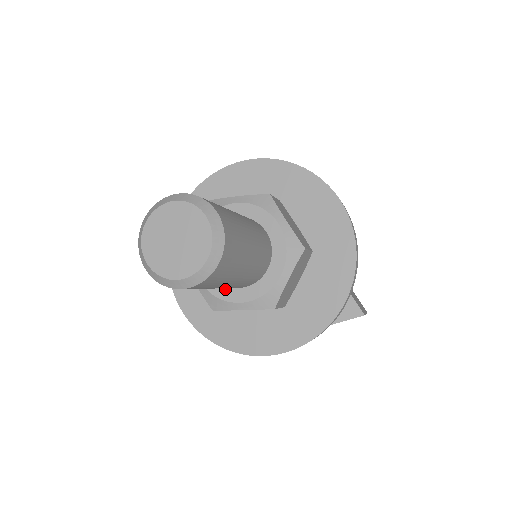
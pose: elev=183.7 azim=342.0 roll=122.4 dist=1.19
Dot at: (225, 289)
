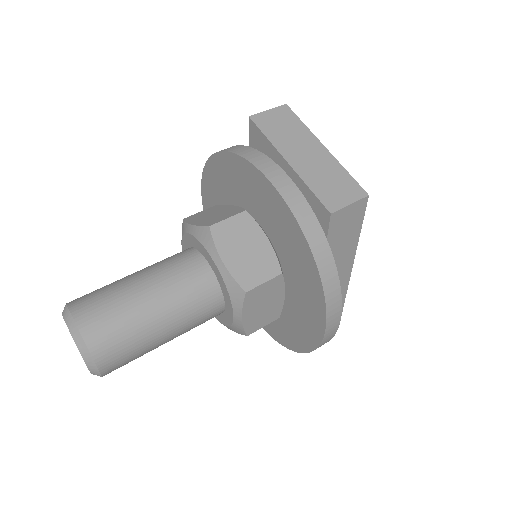
Dot at: occluded
